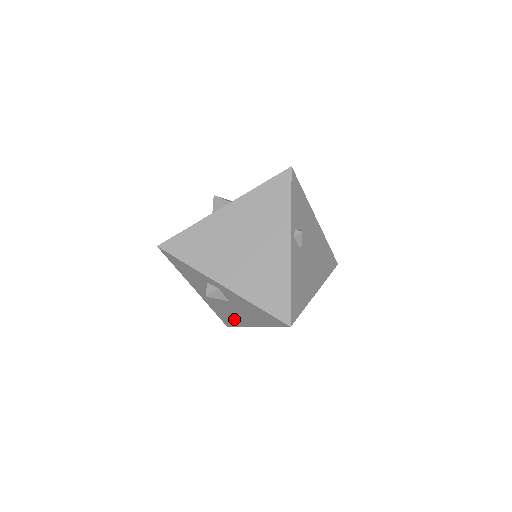
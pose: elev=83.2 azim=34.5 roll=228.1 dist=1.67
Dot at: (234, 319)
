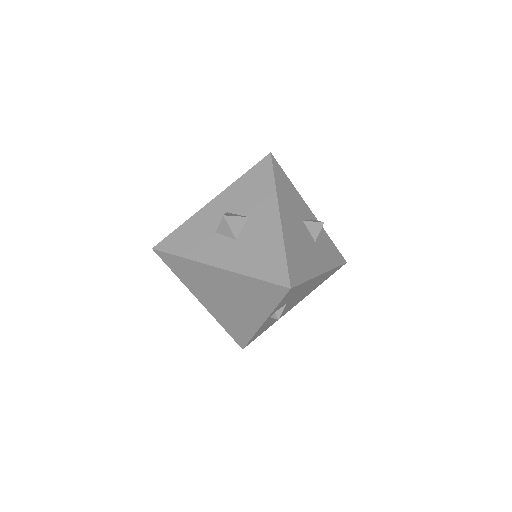
Dot at: occluded
